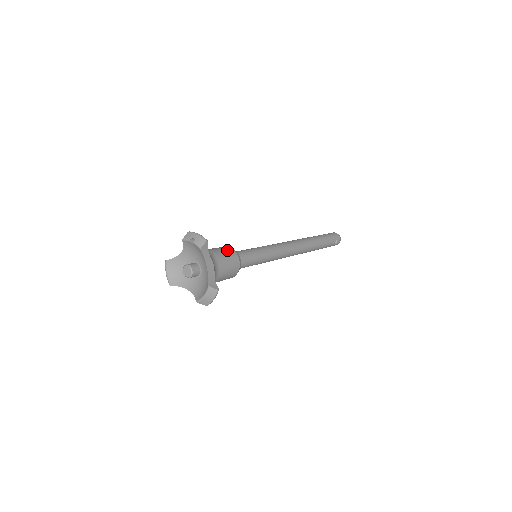
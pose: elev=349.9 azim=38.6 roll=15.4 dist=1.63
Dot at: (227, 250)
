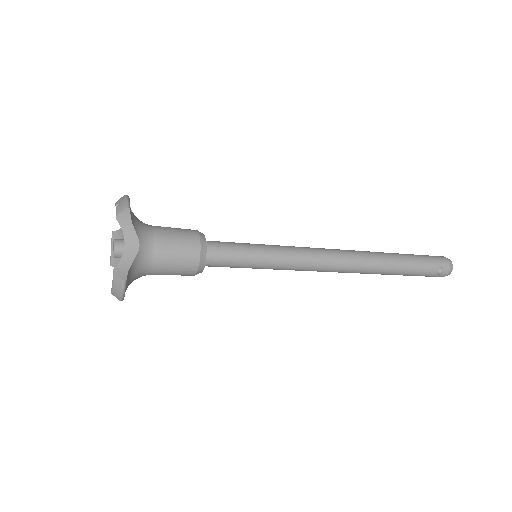
Dot at: (186, 233)
